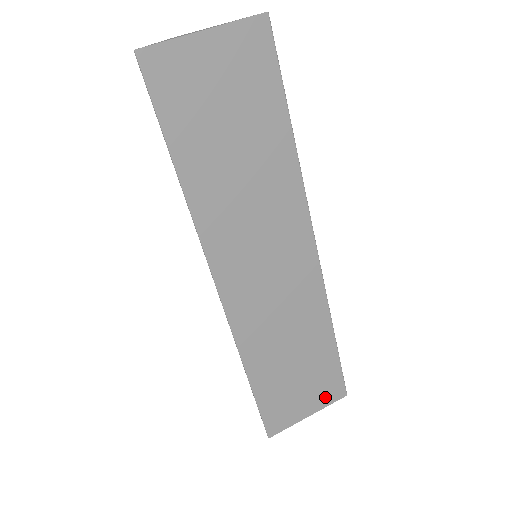
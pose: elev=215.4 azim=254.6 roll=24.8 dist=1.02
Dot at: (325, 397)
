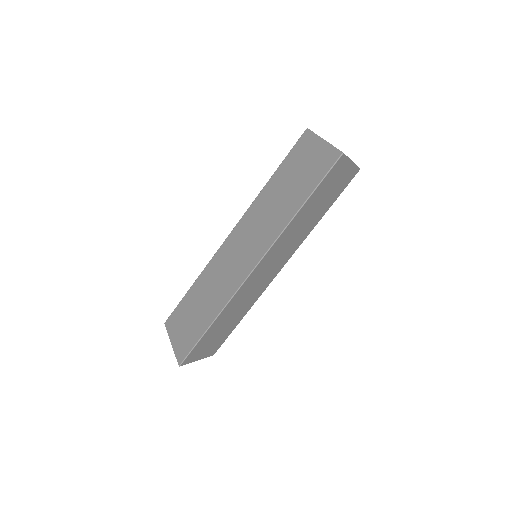
Dot at: (210, 352)
